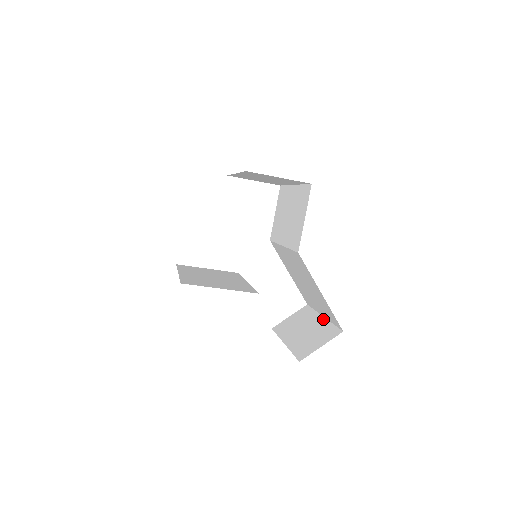
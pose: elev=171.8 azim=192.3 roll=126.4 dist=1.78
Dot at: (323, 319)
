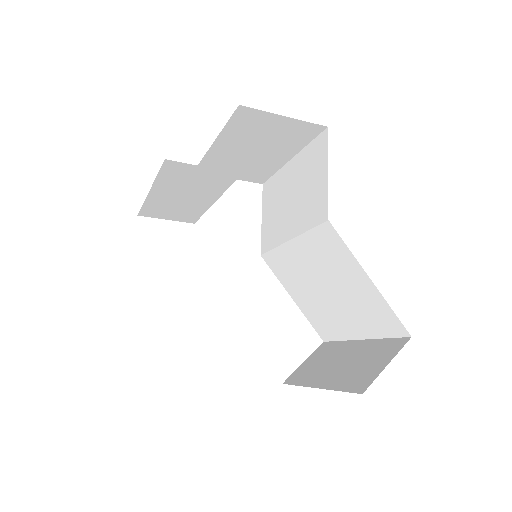
Dot at: (363, 341)
